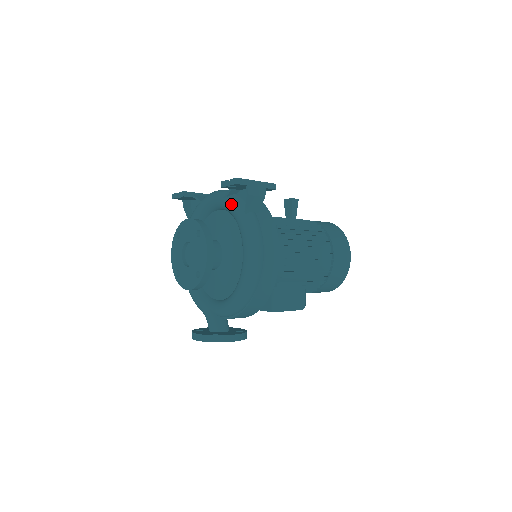
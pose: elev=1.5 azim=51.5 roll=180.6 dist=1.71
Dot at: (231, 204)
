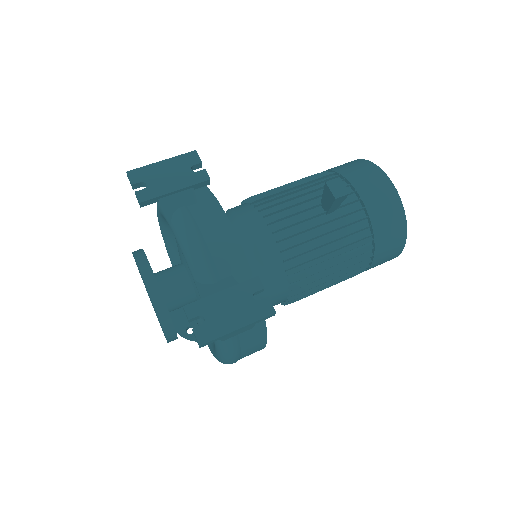
Dot at: occluded
